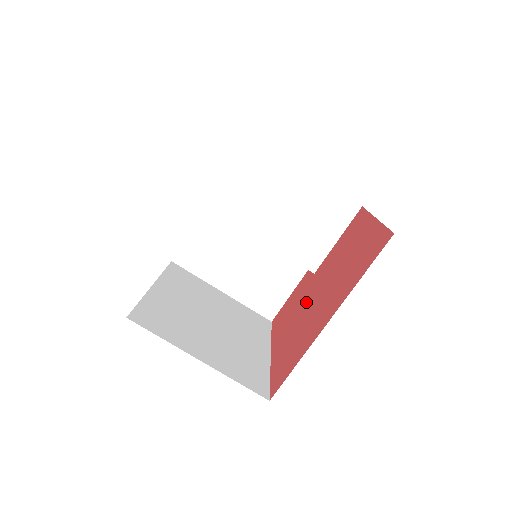
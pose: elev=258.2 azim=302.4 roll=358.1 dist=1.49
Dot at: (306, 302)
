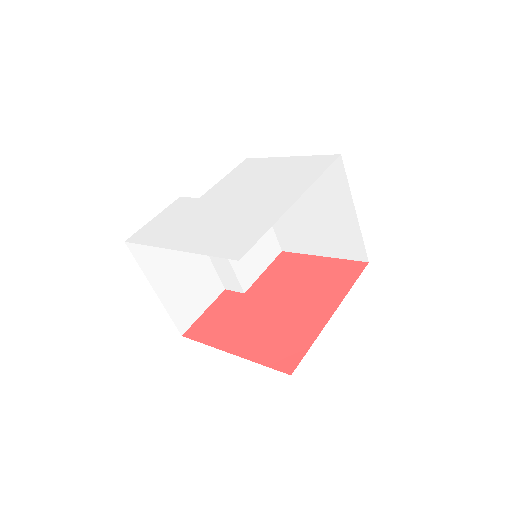
Dot at: (261, 310)
